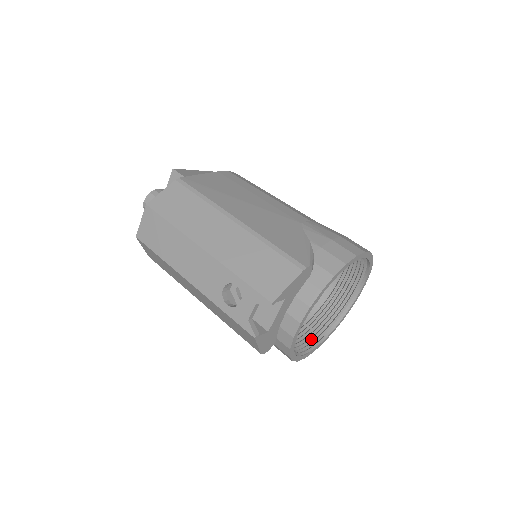
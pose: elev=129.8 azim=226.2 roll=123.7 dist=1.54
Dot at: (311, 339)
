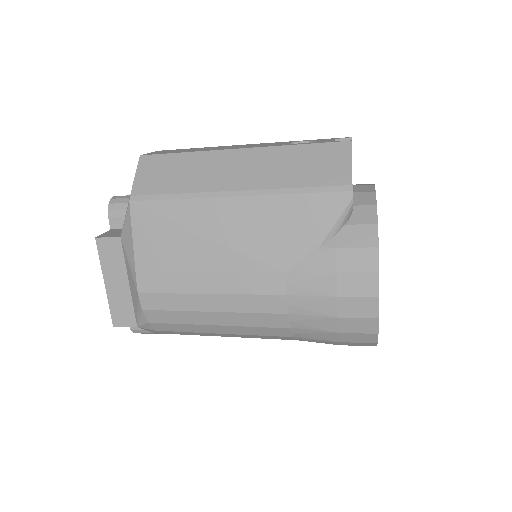
Dot at: occluded
